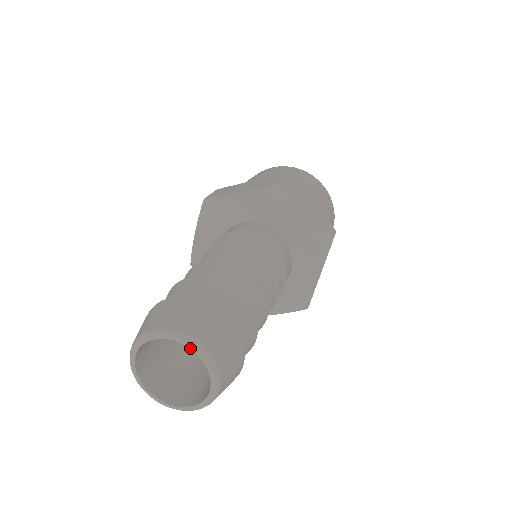
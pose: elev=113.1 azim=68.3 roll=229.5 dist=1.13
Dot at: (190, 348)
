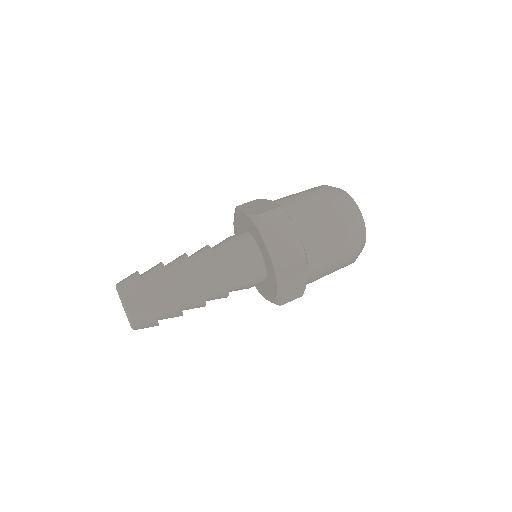
Dot at: (121, 300)
